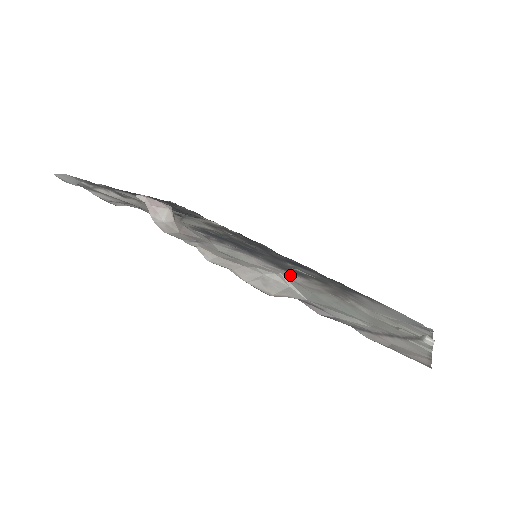
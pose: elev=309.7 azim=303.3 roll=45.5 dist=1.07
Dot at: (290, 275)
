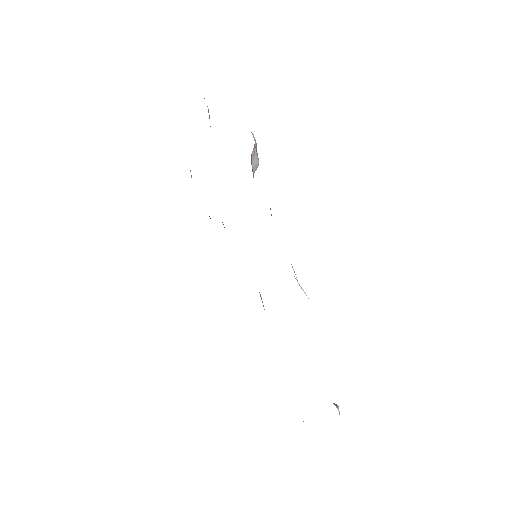
Dot at: occluded
